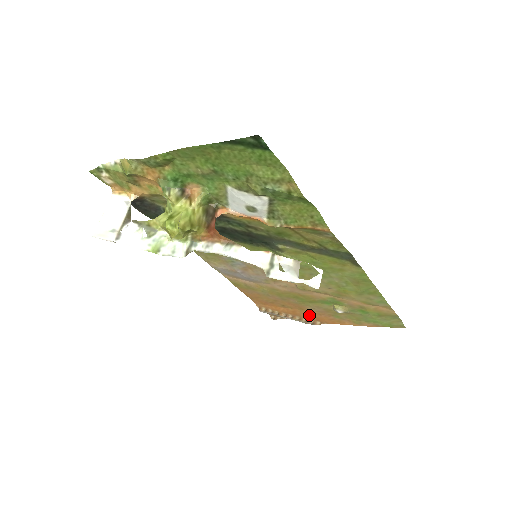
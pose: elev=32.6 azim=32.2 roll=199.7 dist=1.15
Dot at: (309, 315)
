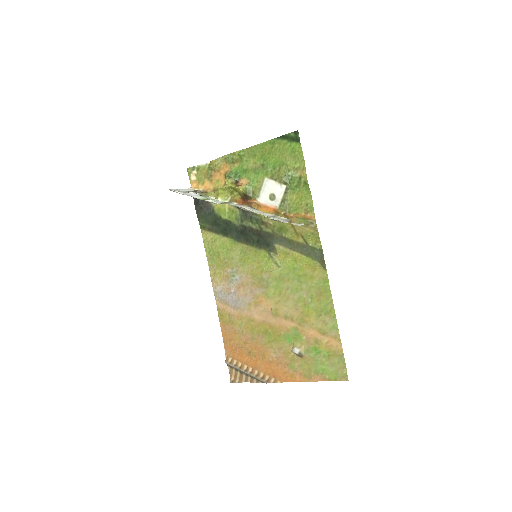
Dot at: (268, 367)
